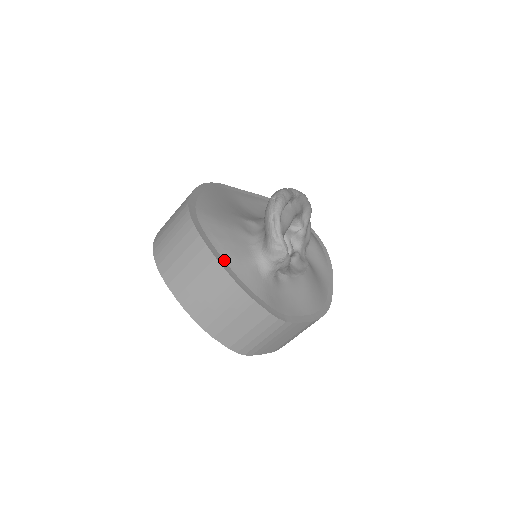
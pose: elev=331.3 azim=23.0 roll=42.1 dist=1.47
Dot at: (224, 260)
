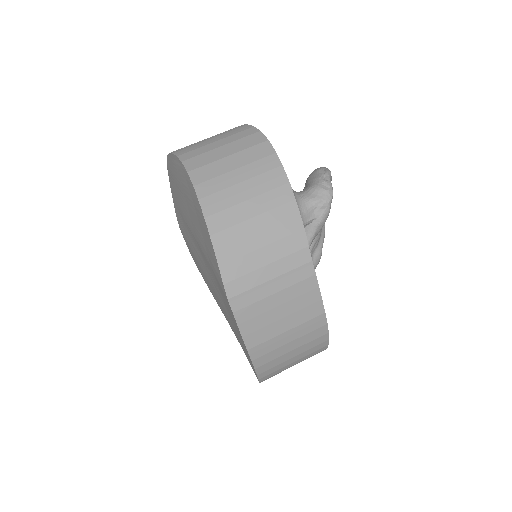
Dot at: occluded
